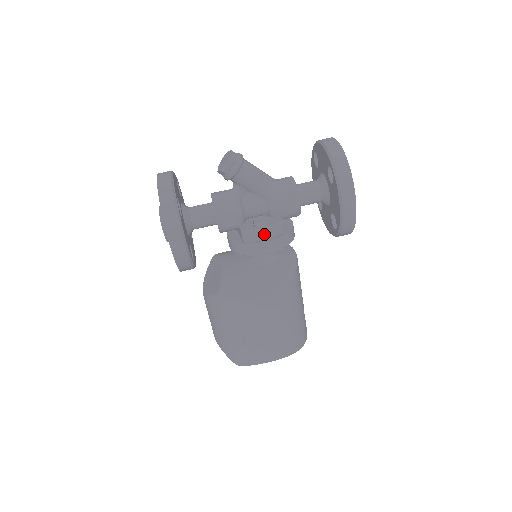
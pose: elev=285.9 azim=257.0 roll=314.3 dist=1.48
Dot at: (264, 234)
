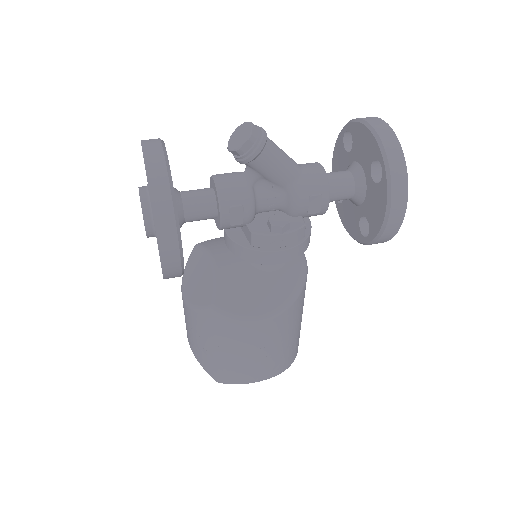
Dot at: (281, 240)
